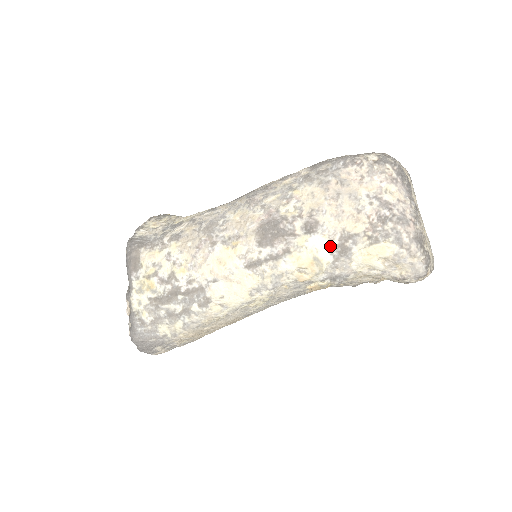
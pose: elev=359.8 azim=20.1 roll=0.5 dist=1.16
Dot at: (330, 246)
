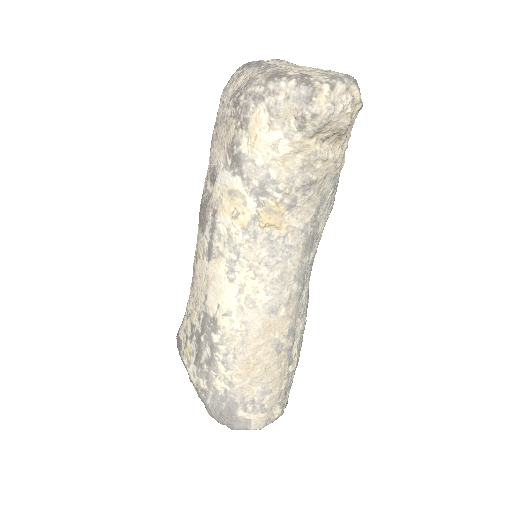
Dot at: (229, 170)
